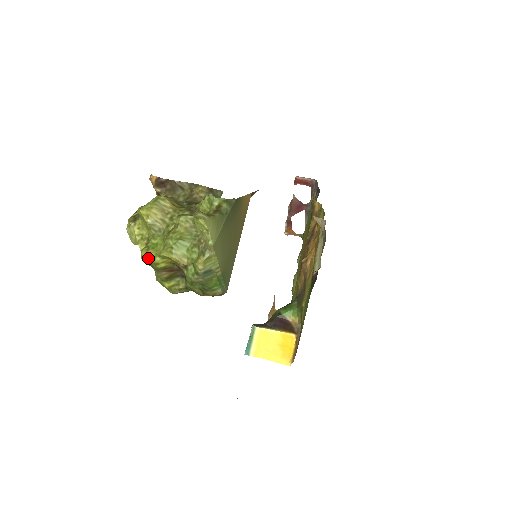
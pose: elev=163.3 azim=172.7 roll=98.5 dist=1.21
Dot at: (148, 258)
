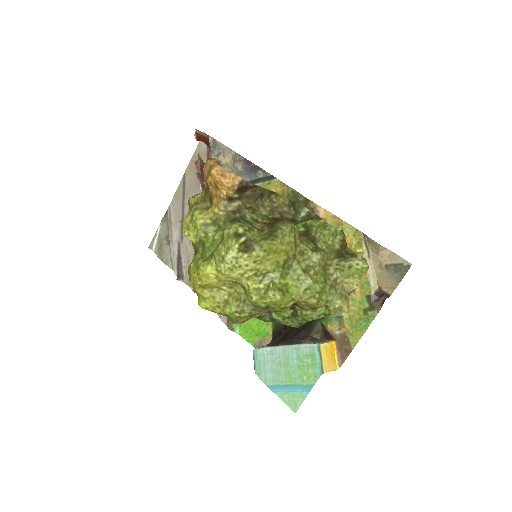
Dot at: (281, 304)
